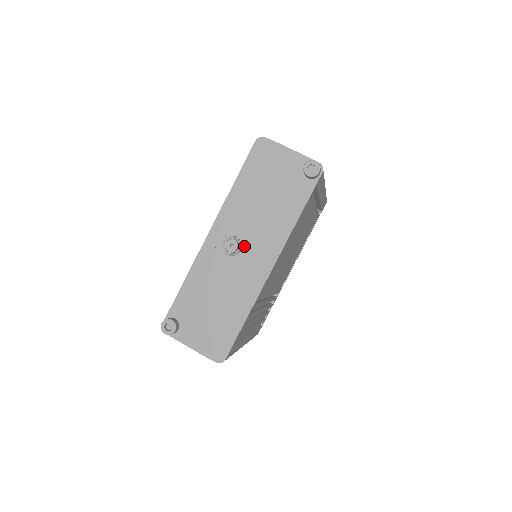
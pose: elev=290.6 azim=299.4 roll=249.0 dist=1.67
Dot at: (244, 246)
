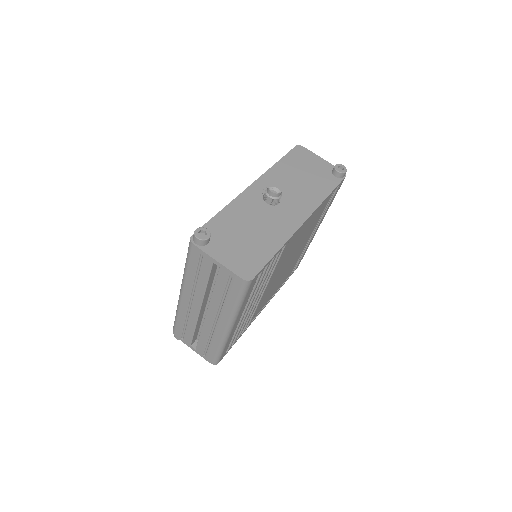
Dot at: (281, 201)
